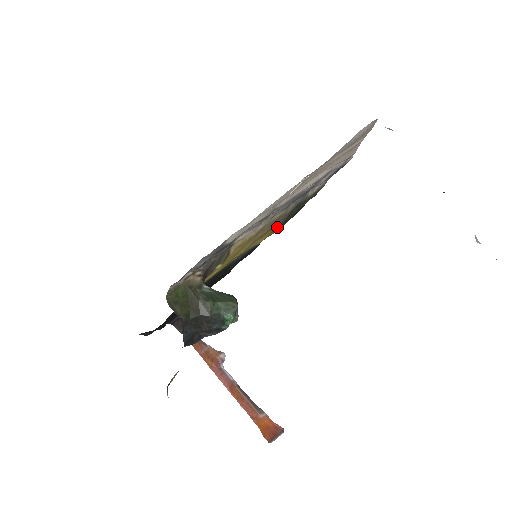
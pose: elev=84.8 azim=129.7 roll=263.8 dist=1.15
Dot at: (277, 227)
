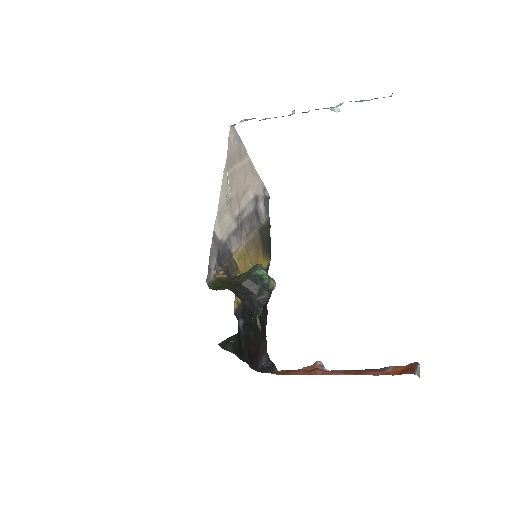
Dot at: (264, 255)
